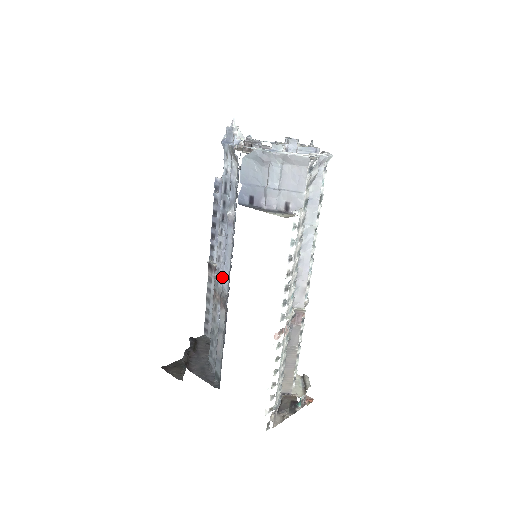
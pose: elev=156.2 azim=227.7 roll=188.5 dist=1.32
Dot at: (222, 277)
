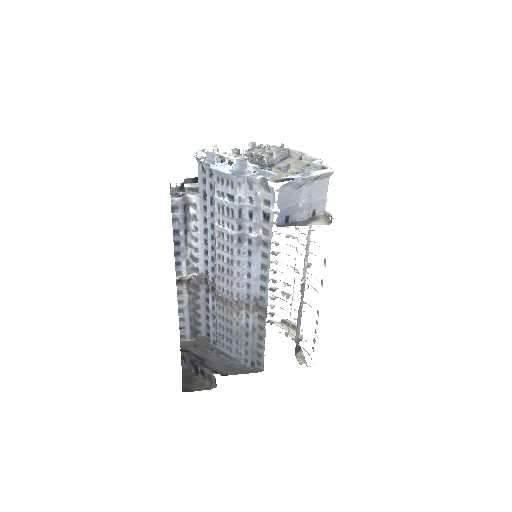
Dot at: (245, 288)
